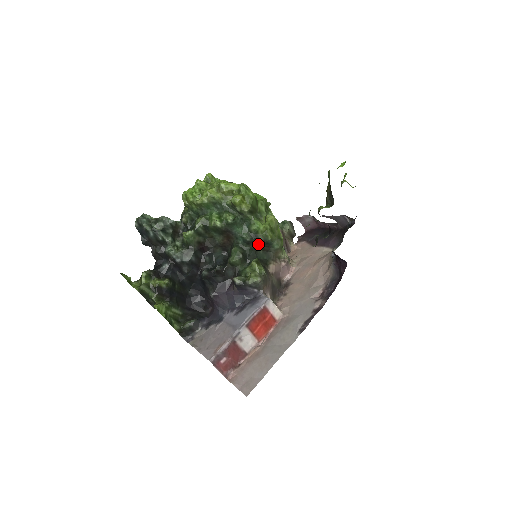
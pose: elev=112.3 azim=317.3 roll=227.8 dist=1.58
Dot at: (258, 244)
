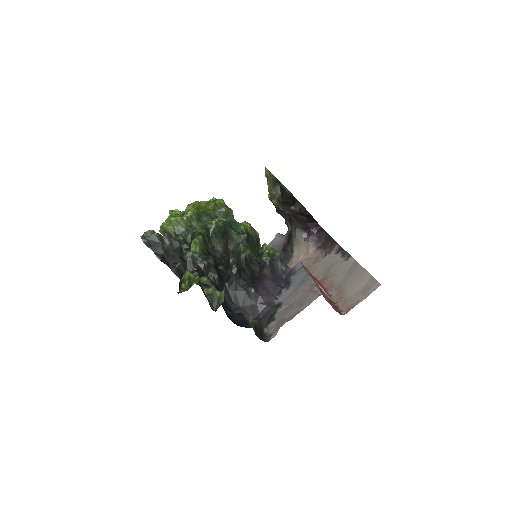
Dot at: (252, 244)
